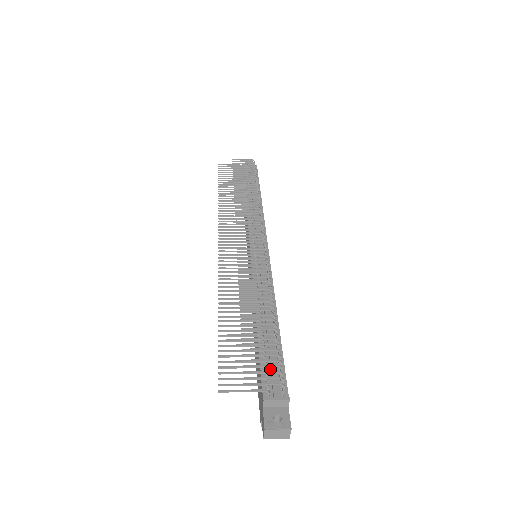
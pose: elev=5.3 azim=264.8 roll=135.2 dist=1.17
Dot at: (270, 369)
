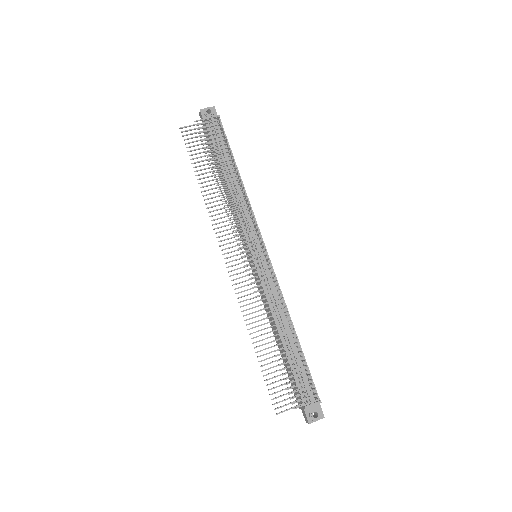
Dot at: (302, 381)
